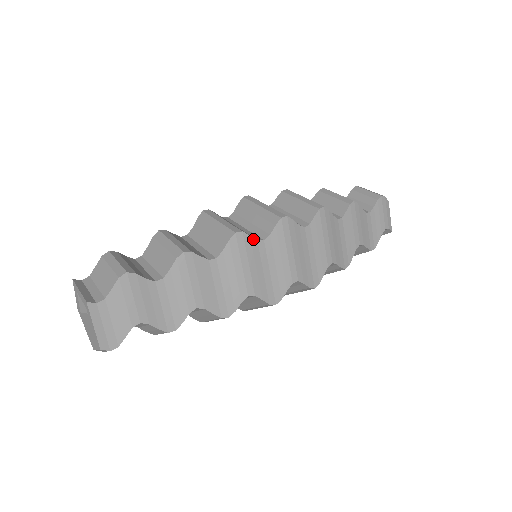
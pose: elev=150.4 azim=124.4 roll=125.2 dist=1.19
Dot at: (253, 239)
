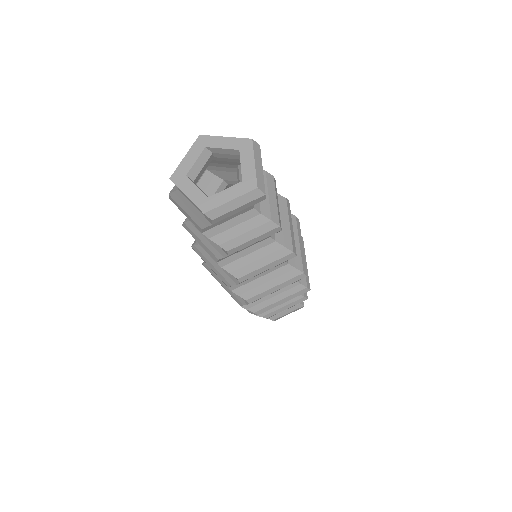
Dot at: occluded
